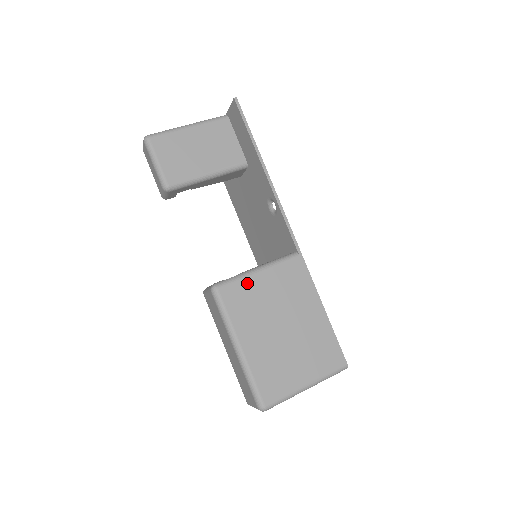
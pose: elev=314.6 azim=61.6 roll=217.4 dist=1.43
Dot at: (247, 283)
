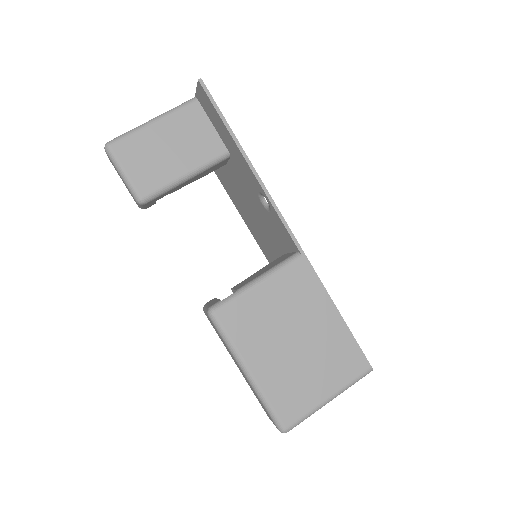
Dot at: (247, 300)
